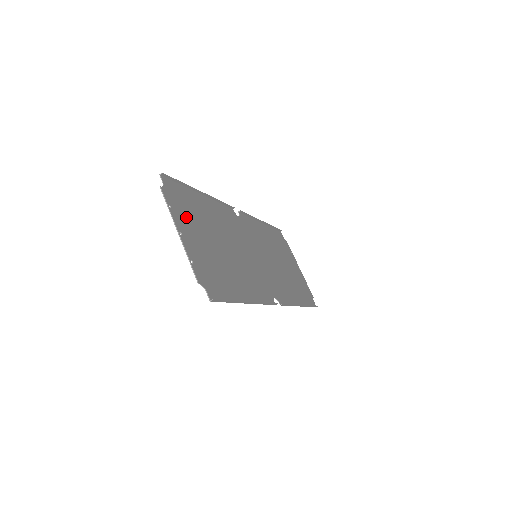
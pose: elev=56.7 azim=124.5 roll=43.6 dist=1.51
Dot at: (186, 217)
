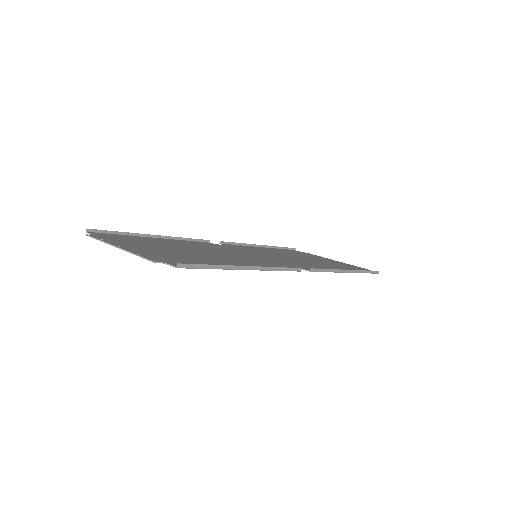
Dot at: (130, 243)
